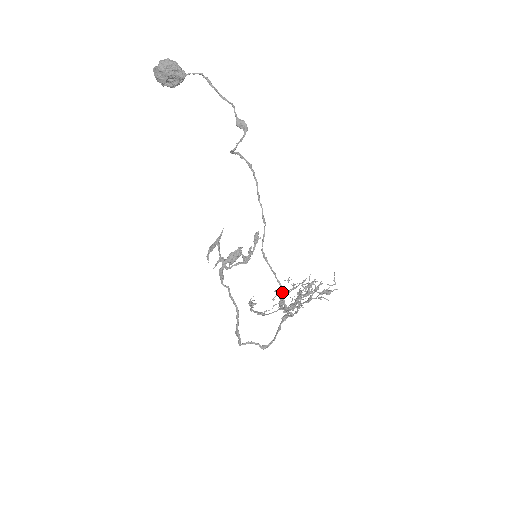
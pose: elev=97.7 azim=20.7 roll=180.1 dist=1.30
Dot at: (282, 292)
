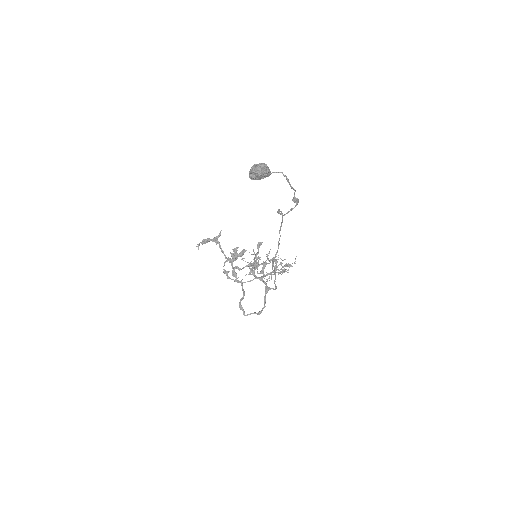
Dot at: occluded
